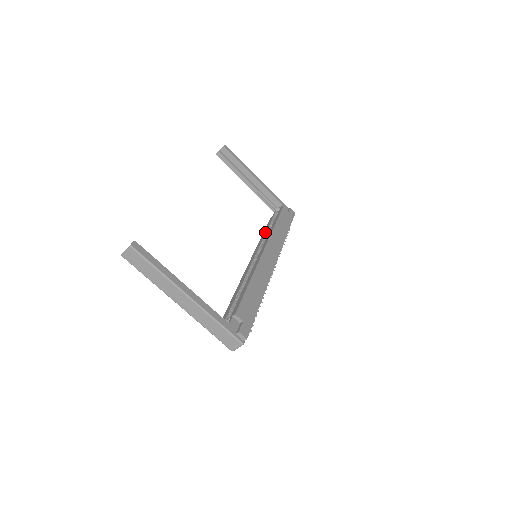
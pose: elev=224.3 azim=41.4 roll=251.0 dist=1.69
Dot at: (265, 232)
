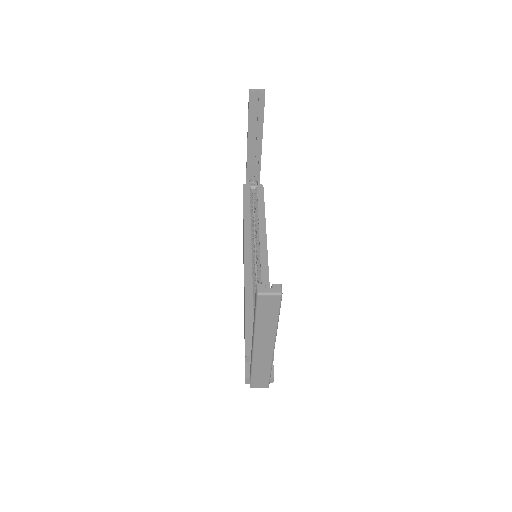
Dot at: (249, 214)
